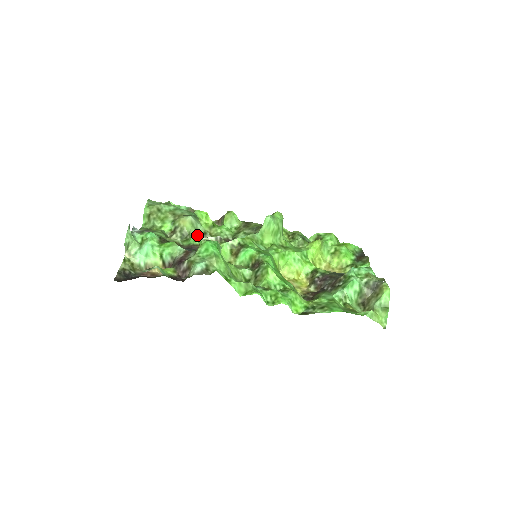
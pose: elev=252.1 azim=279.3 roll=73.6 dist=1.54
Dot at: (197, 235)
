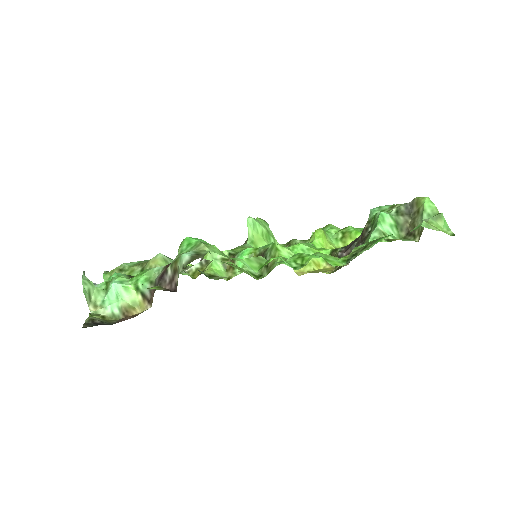
Dot at: occluded
